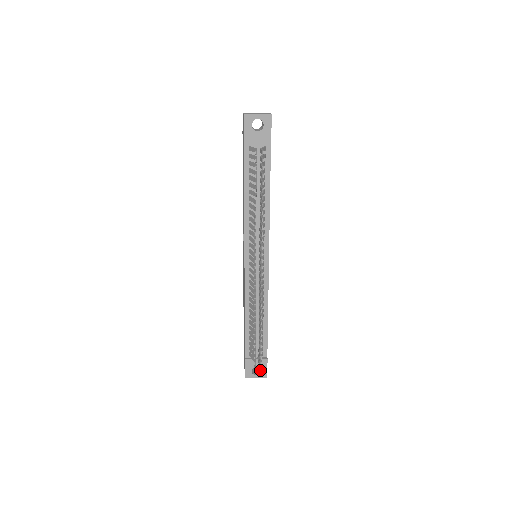
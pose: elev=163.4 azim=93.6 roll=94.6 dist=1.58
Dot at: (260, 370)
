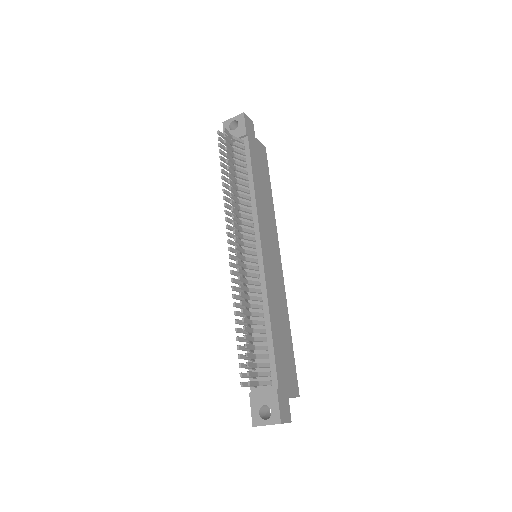
Dot at: (272, 413)
